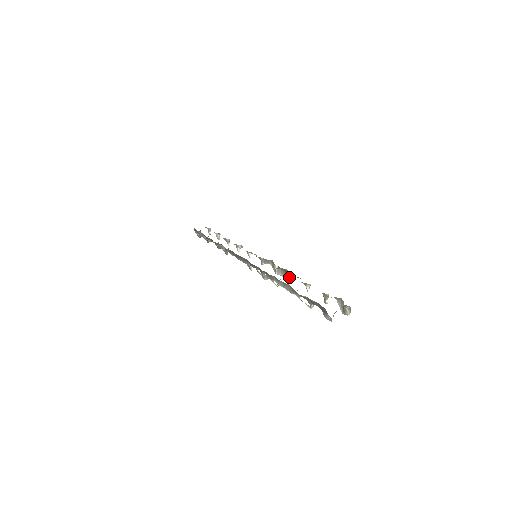
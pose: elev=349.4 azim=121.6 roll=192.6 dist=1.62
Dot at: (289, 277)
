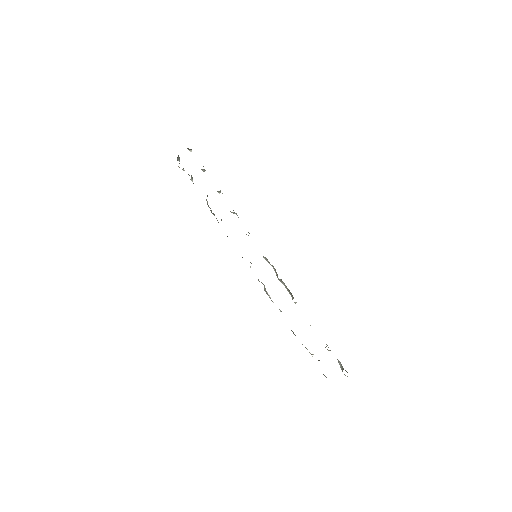
Dot at: occluded
